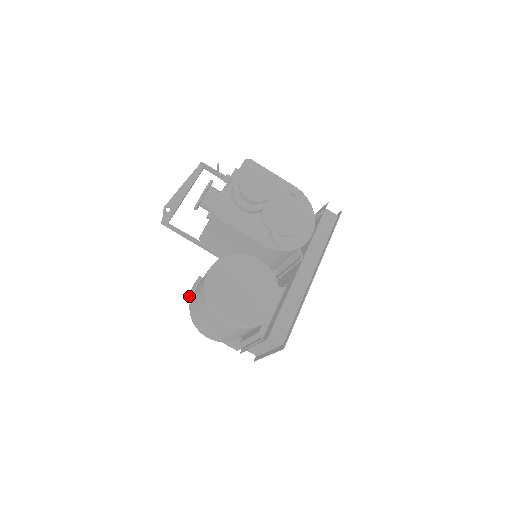
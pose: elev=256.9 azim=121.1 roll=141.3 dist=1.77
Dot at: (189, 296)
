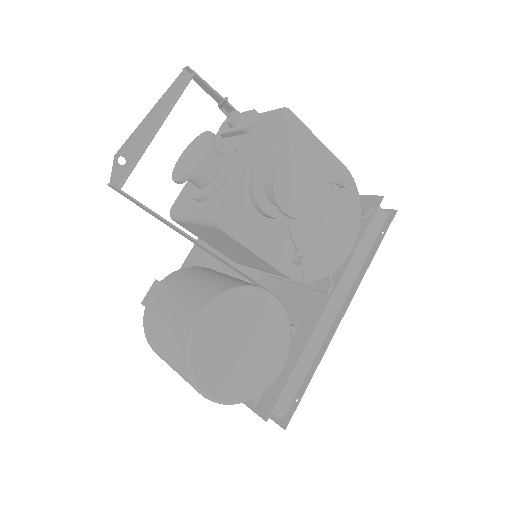
Dot at: (145, 306)
